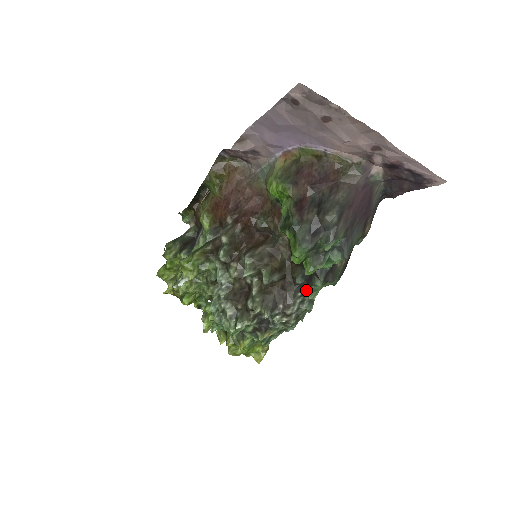
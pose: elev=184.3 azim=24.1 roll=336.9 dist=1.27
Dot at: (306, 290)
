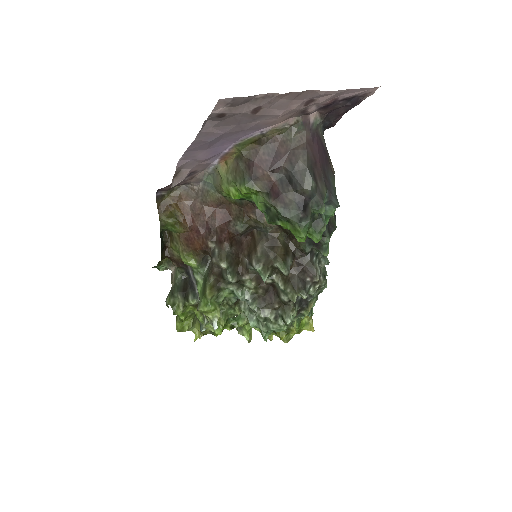
Dot at: (317, 251)
